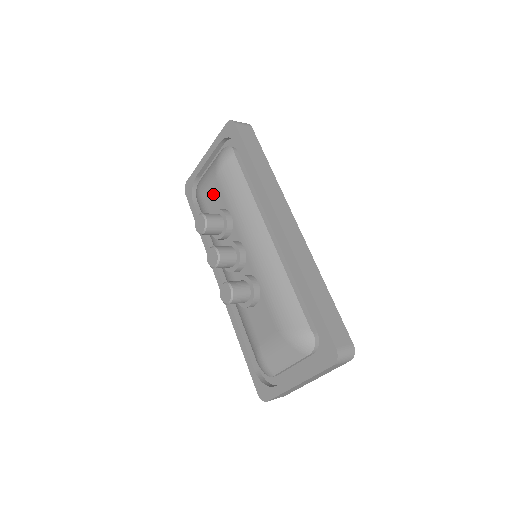
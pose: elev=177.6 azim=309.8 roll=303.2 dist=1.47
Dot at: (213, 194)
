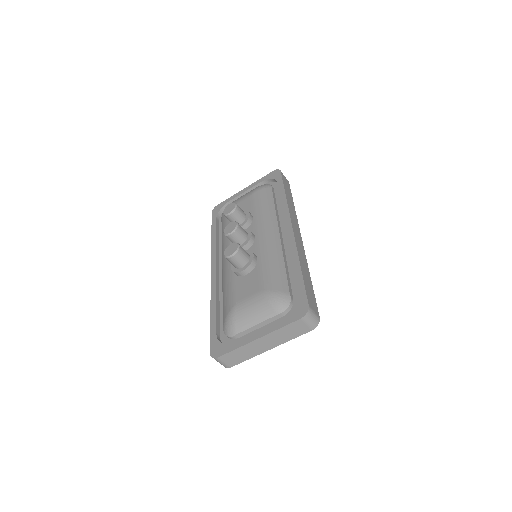
Dot at: (243, 205)
